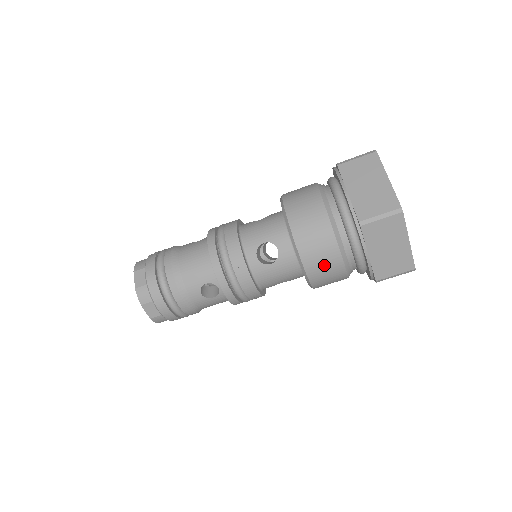
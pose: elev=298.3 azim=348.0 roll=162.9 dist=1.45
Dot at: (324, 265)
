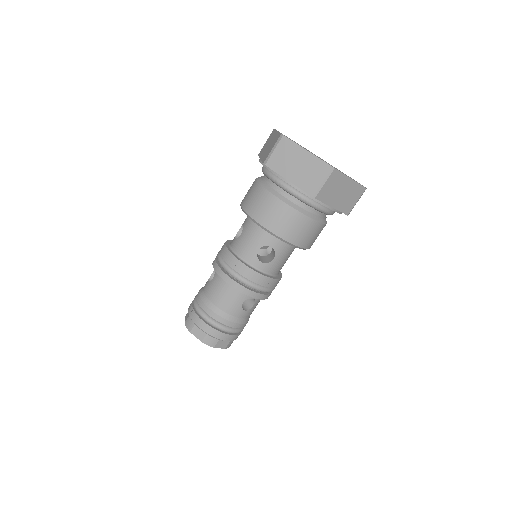
Dot at: (308, 234)
